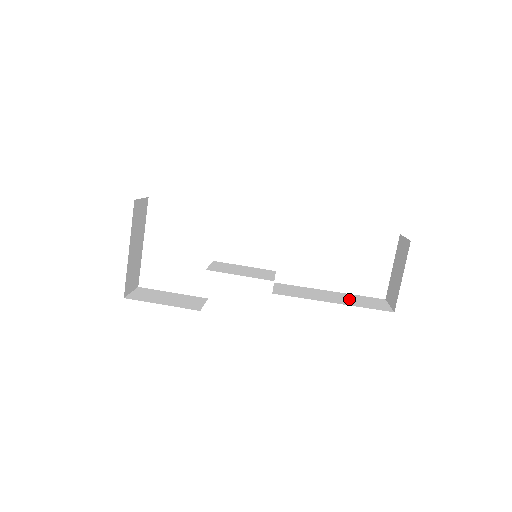
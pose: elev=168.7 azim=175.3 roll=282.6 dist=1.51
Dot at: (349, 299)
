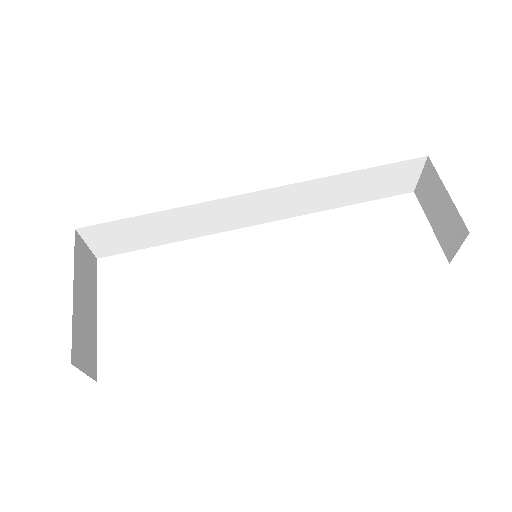
Dot at: occluded
